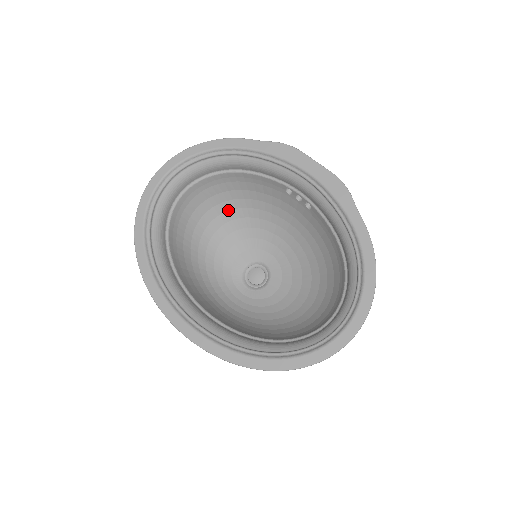
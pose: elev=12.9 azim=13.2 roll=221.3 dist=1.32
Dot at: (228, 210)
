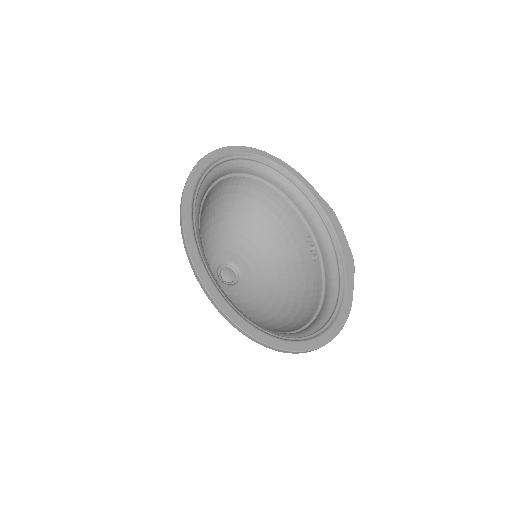
Dot at: (249, 217)
